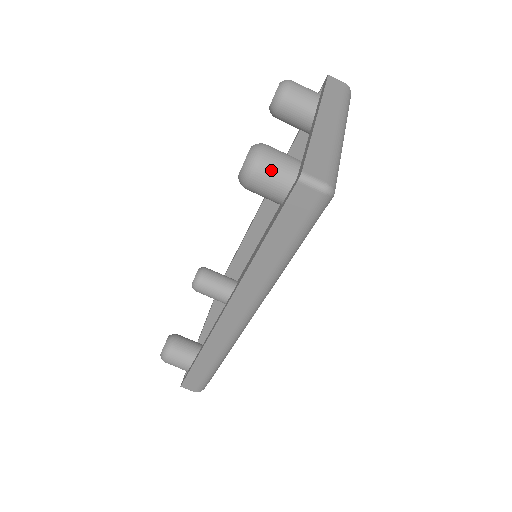
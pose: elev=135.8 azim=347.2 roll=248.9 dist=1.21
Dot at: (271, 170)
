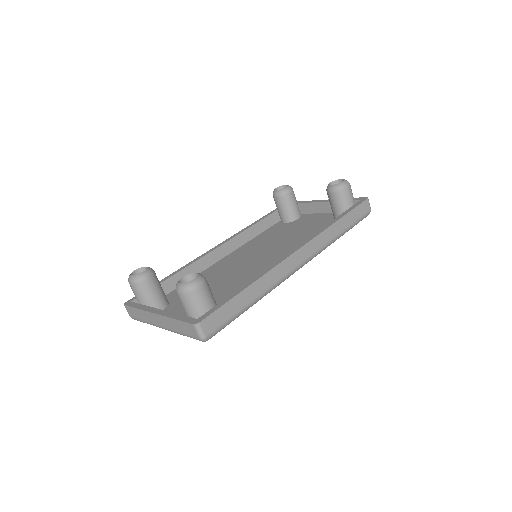
Dot at: occluded
